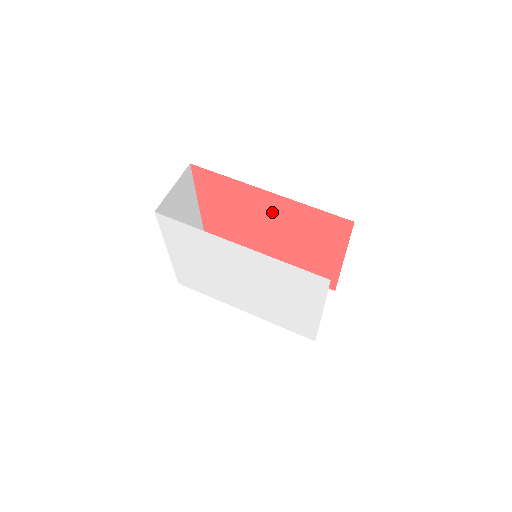
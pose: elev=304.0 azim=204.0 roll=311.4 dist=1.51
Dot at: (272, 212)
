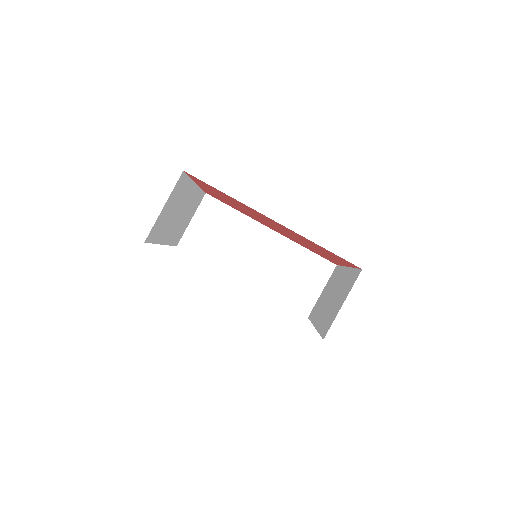
Dot at: (276, 224)
